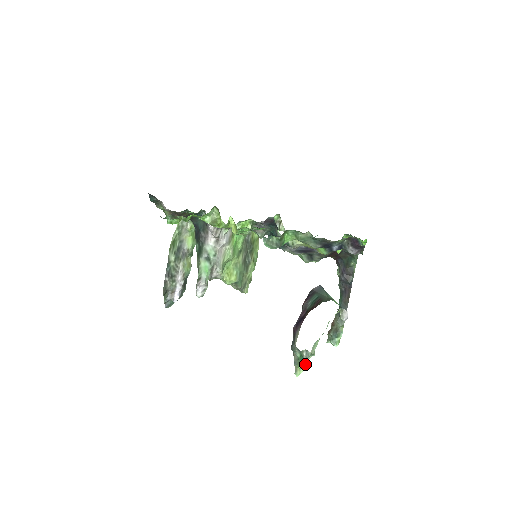
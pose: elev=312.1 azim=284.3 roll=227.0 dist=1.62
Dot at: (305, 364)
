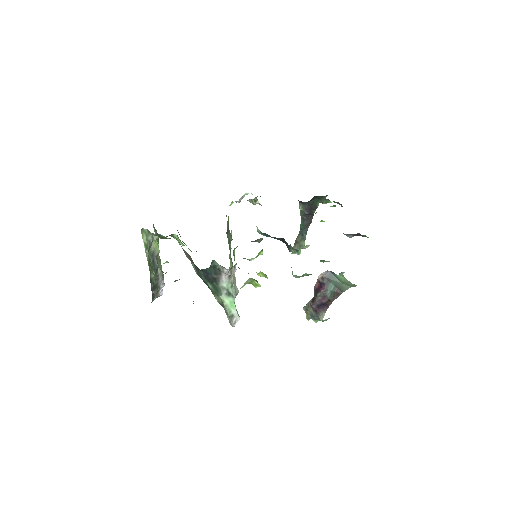
Dot at: occluded
